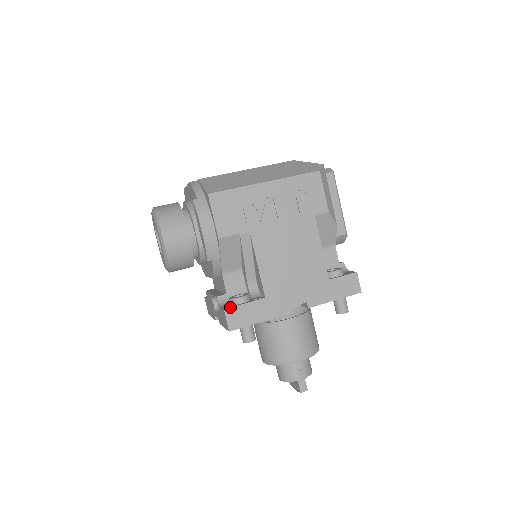
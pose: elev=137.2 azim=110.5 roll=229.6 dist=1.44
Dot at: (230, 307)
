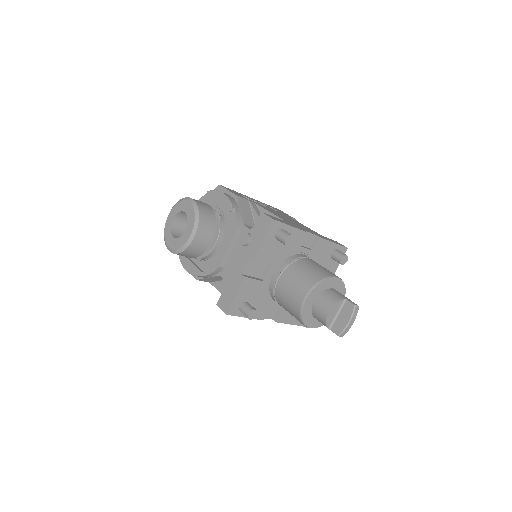
Dot at: (265, 213)
